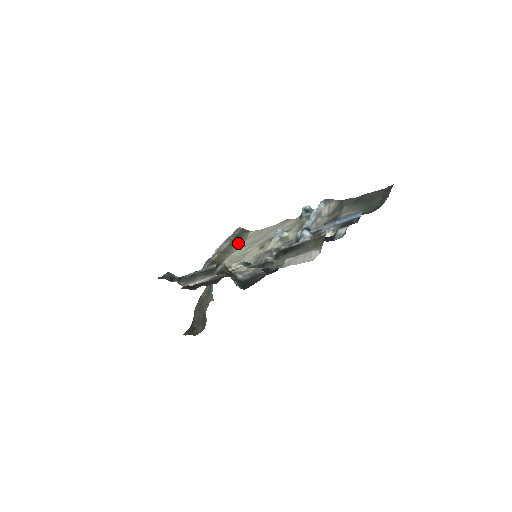
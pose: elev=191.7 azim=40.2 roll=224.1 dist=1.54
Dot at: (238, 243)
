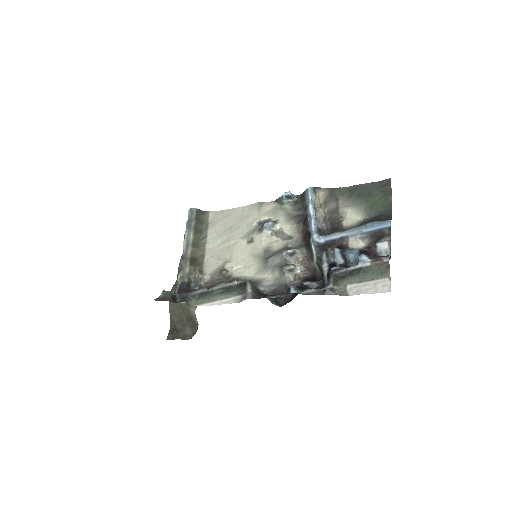
Dot at: (203, 230)
